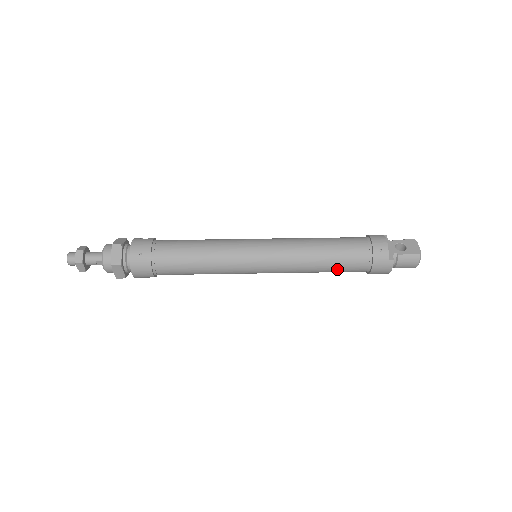
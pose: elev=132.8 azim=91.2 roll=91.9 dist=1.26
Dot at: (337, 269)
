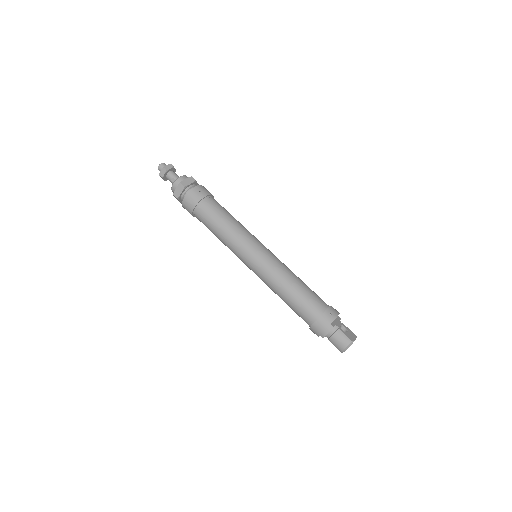
Dot at: (295, 303)
